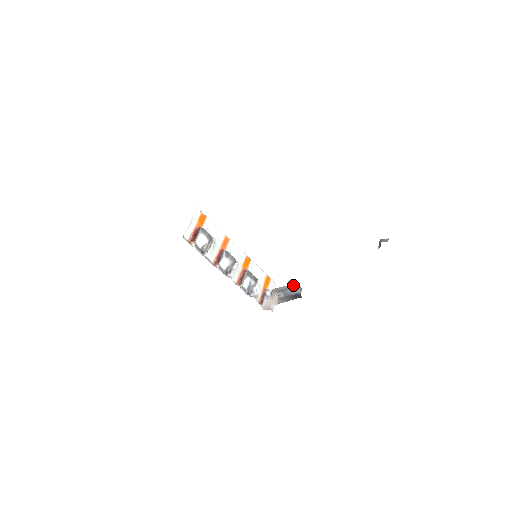
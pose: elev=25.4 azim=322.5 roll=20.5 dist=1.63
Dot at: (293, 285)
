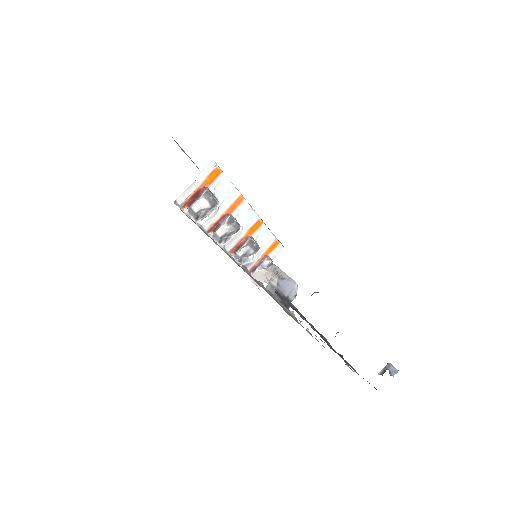
Dot at: (292, 282)
